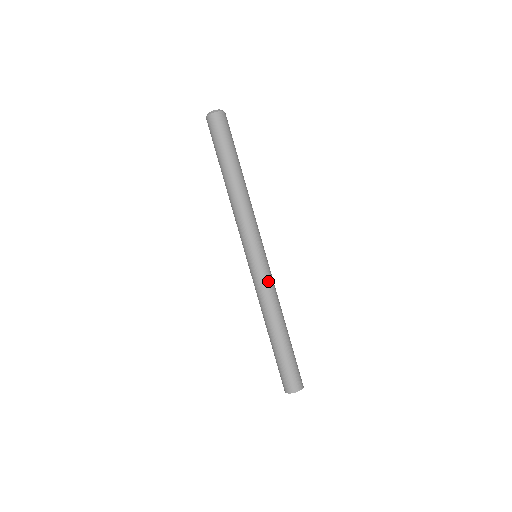
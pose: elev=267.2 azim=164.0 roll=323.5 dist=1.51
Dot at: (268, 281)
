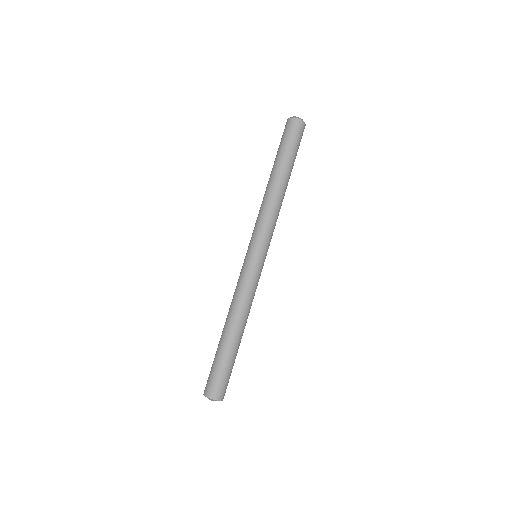
Dot at: (246, 280)
